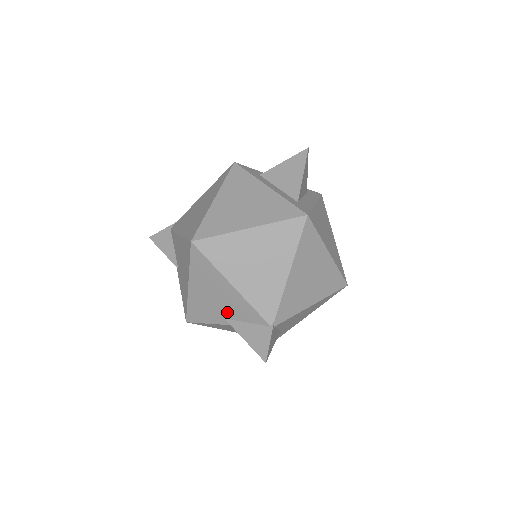
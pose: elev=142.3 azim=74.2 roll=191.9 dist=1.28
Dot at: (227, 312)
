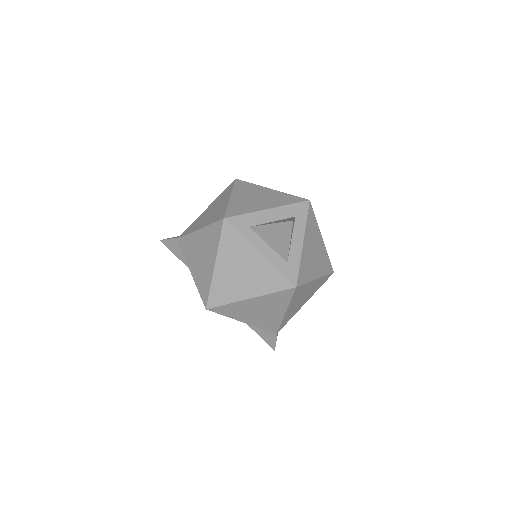
Dot at: occluded
